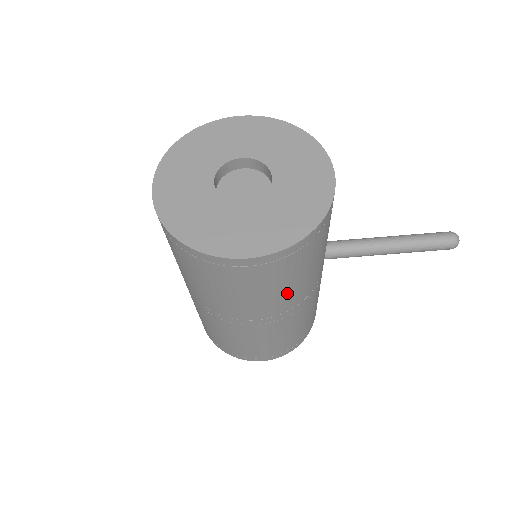
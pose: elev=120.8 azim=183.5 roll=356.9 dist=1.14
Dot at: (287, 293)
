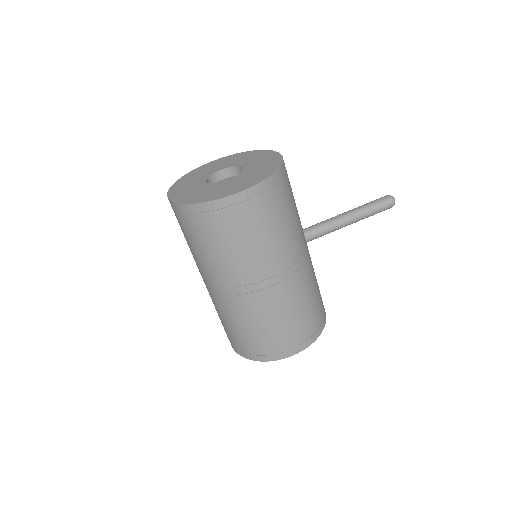
Dot at: (280, 240)
